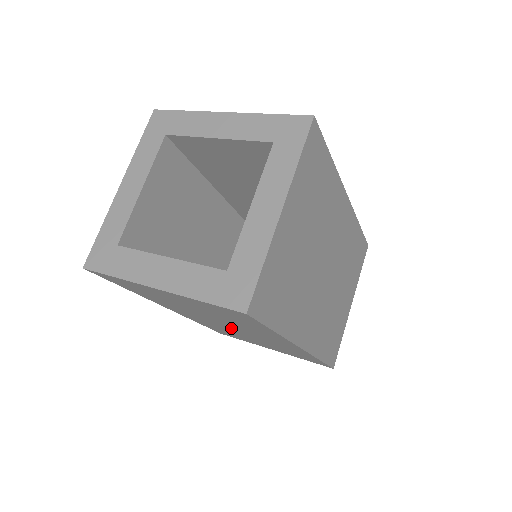
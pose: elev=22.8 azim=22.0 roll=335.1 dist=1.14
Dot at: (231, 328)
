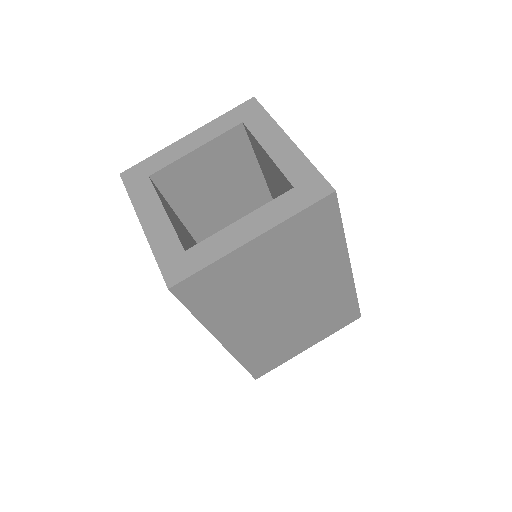
Dot at: (287, 310)
